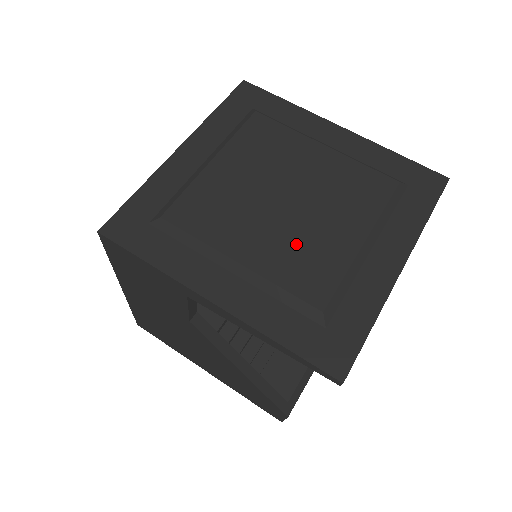
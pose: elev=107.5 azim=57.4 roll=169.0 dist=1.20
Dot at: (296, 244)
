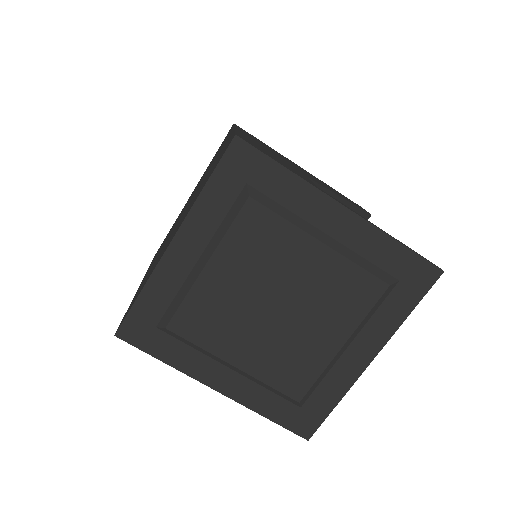
Dot at: (283, 350)
